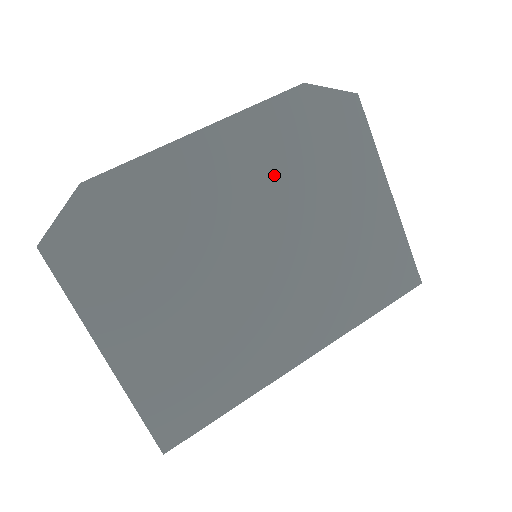
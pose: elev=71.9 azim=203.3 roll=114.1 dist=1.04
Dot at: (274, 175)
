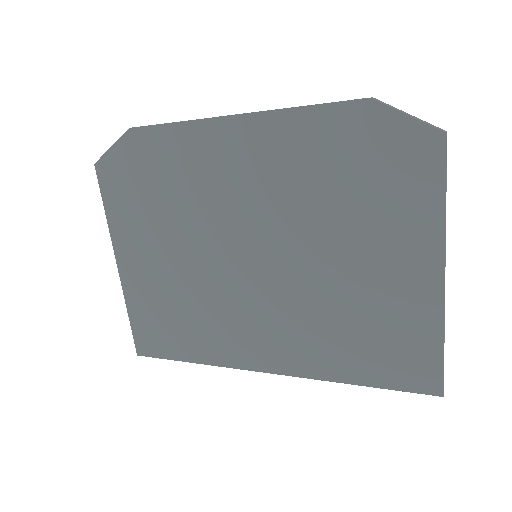
Dot at: (295, 189)
